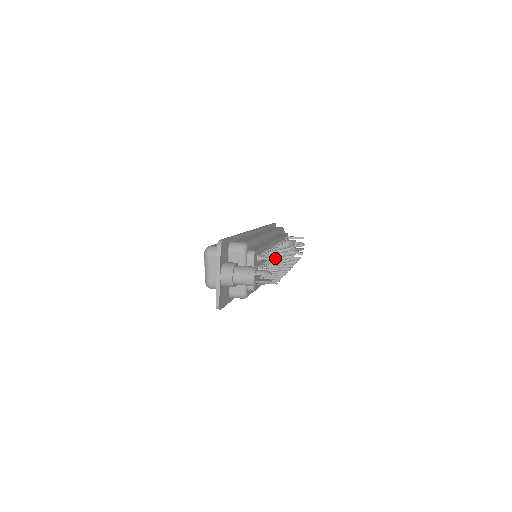
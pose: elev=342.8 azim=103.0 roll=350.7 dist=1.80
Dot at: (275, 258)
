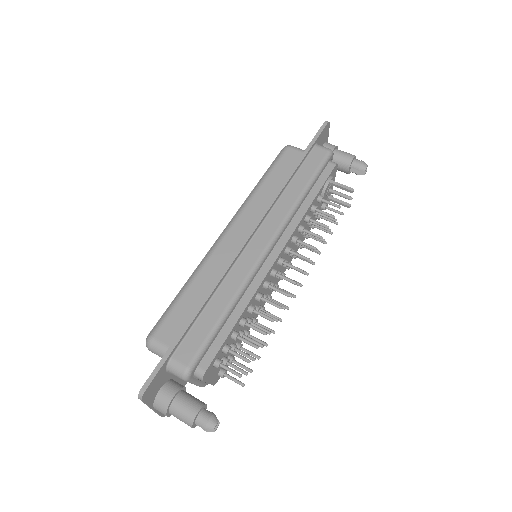
Dot at: (237, 375)
